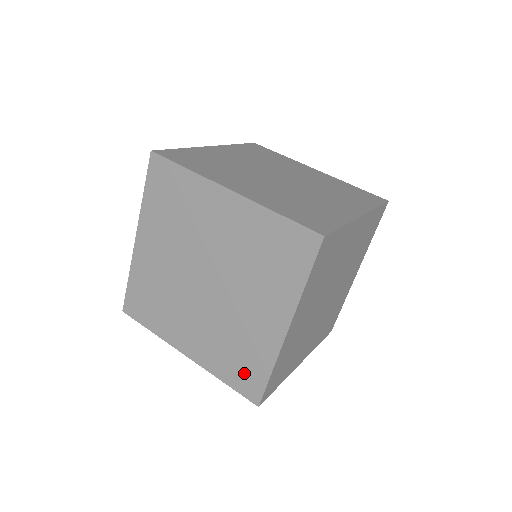
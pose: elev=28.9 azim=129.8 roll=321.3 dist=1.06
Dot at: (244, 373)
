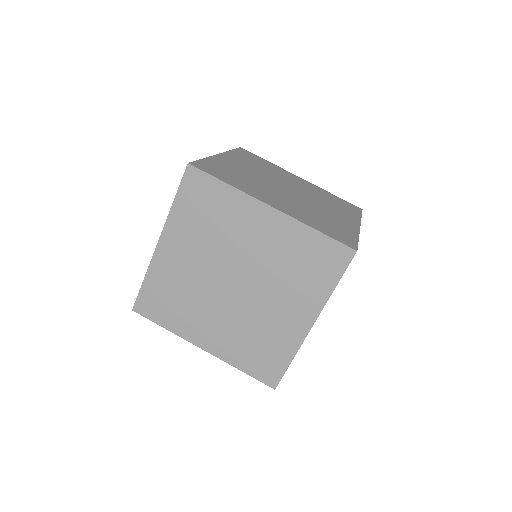
Dot at: (264, 362)
